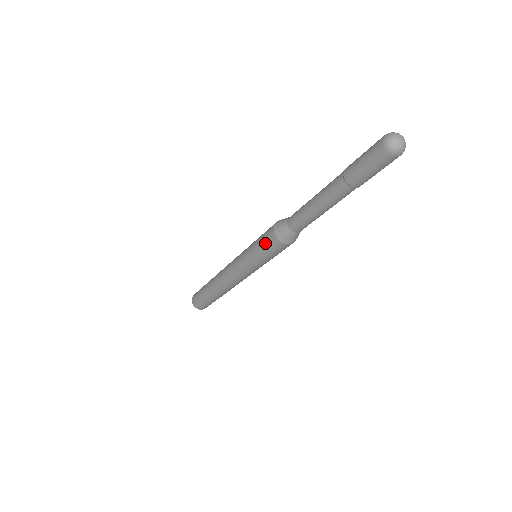
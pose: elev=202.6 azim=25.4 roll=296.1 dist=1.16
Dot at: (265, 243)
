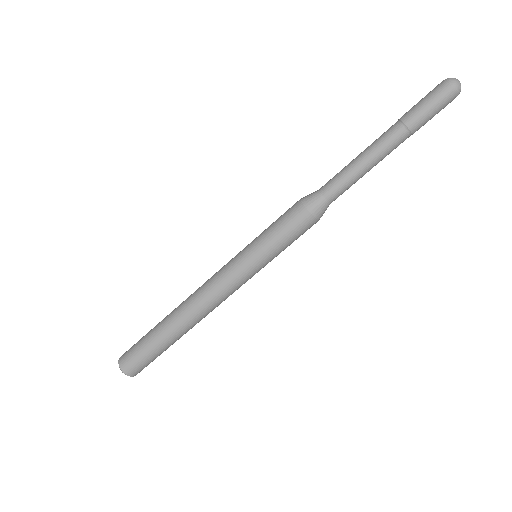
Dot at: (283, 214)
